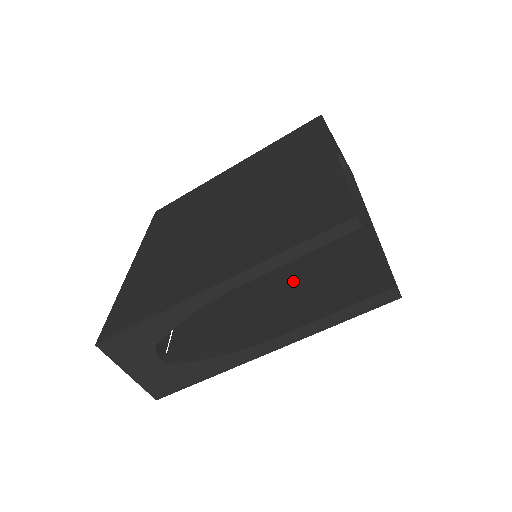
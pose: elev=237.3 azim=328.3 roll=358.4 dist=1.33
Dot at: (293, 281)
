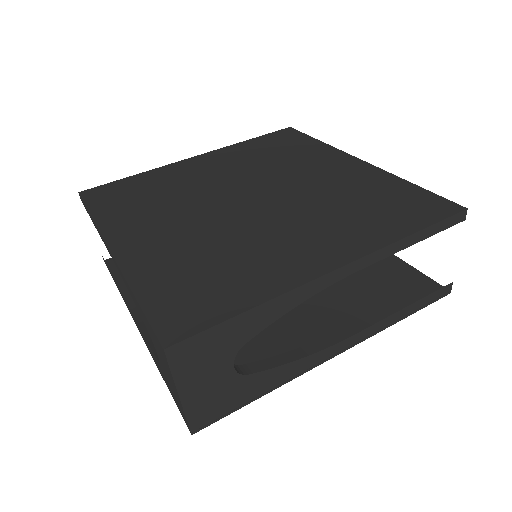
Dot at: occluded
